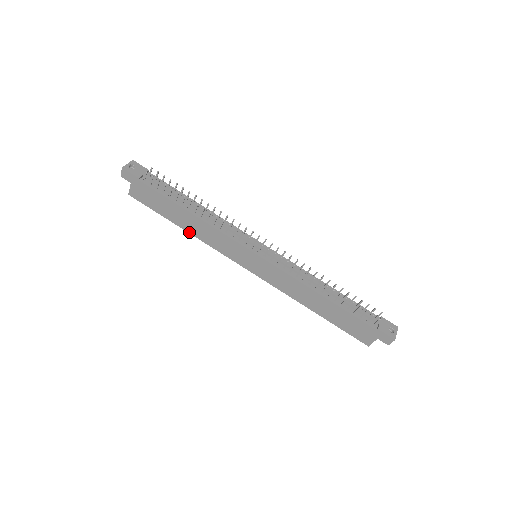
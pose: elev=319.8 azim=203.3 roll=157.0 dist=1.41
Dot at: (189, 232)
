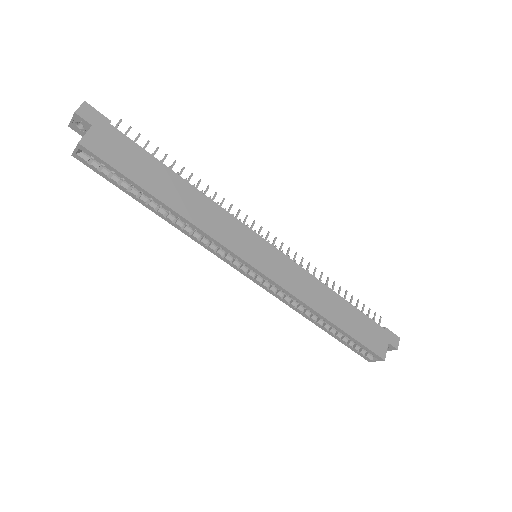
Dot at: (177, 211)
